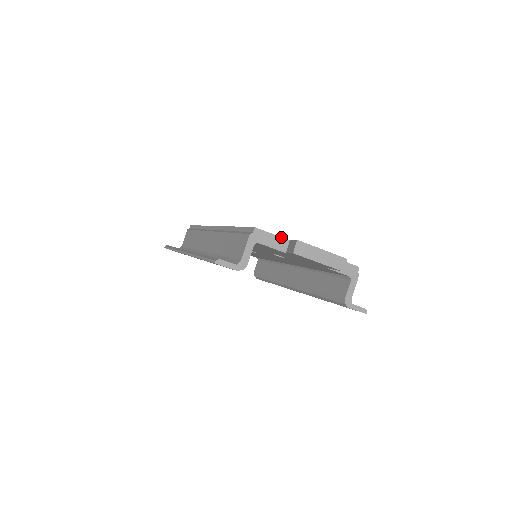
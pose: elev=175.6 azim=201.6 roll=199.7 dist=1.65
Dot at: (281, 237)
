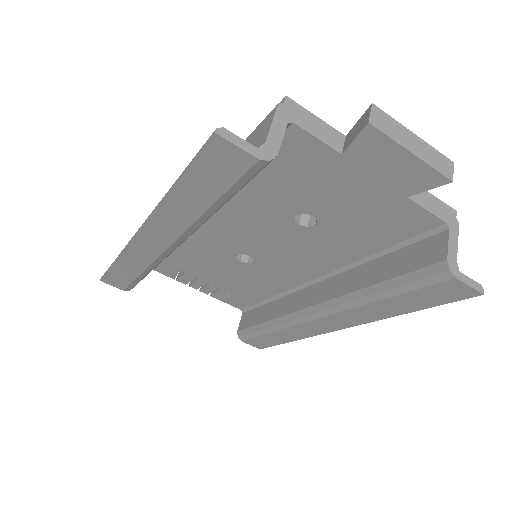
Dot at: (331, 126)
